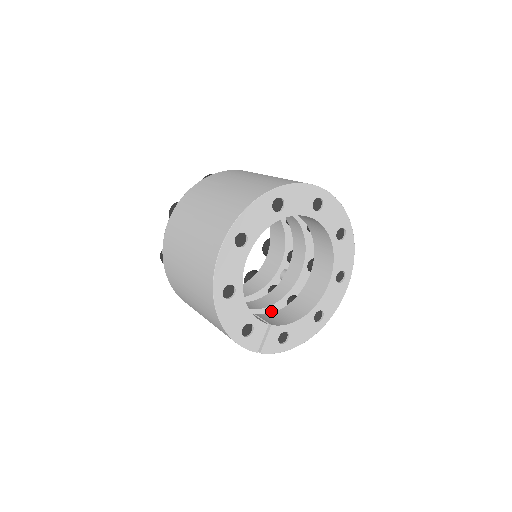
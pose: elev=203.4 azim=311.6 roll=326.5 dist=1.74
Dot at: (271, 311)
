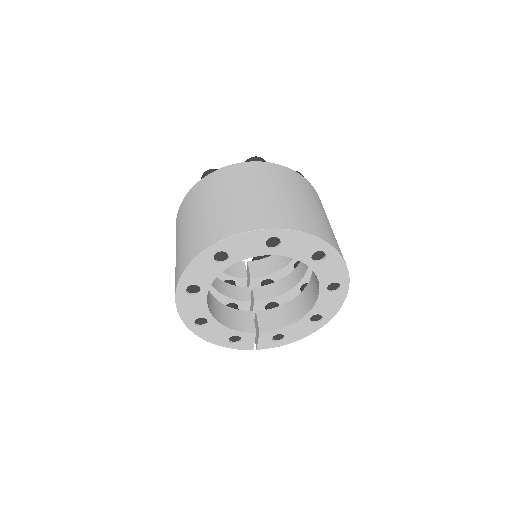
Dot at: (284, 298)
